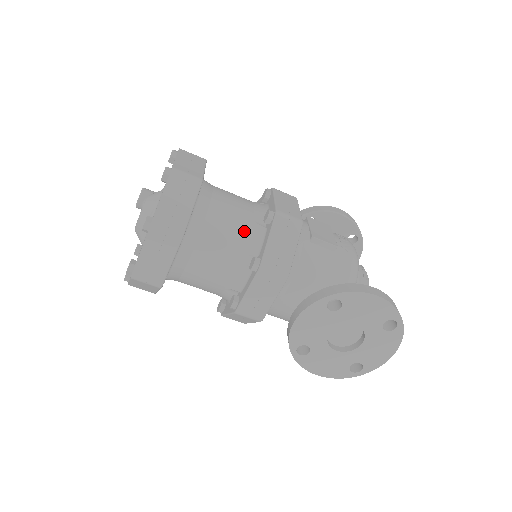
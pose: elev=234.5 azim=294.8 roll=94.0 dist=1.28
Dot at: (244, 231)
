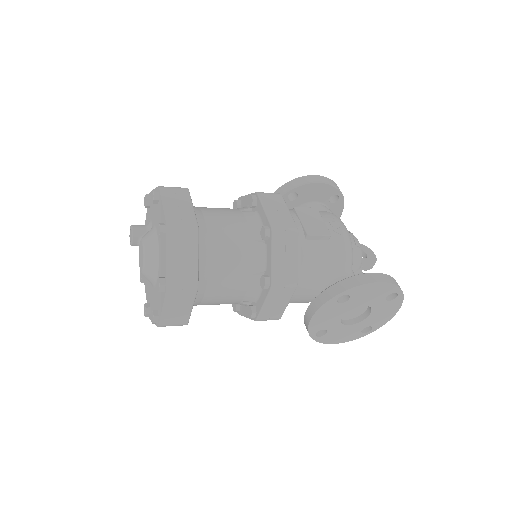
Dot at: (246, 253)
